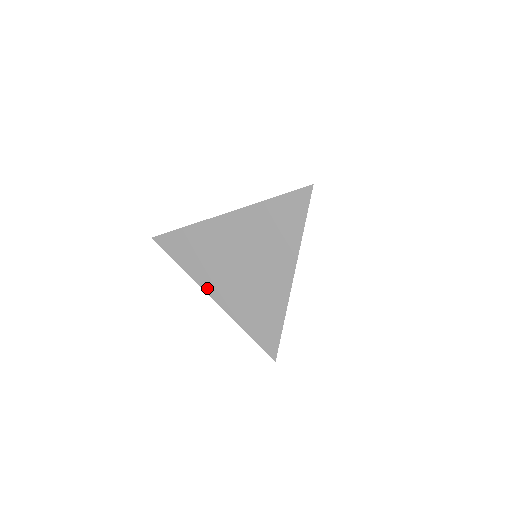
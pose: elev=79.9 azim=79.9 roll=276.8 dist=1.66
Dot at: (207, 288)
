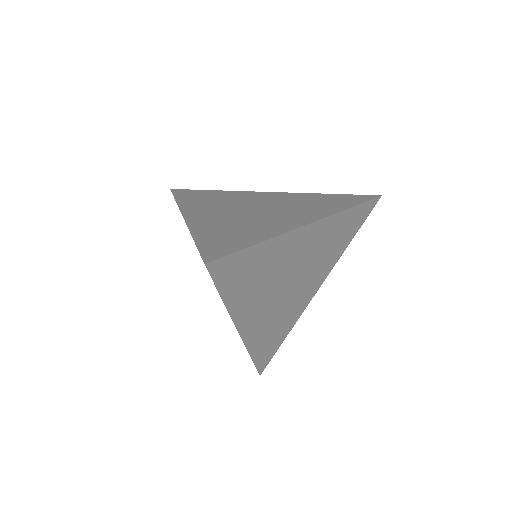
Dot at: (187, 212)
